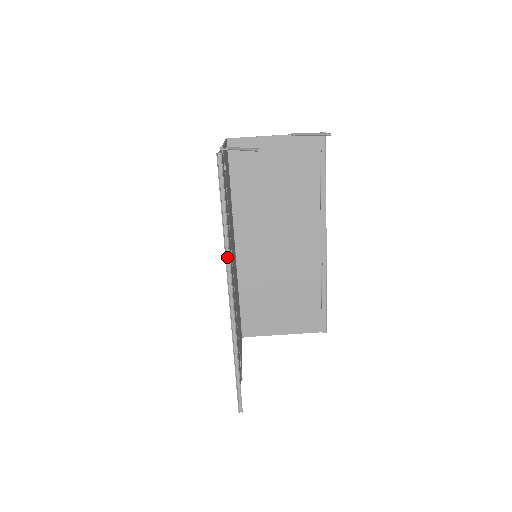
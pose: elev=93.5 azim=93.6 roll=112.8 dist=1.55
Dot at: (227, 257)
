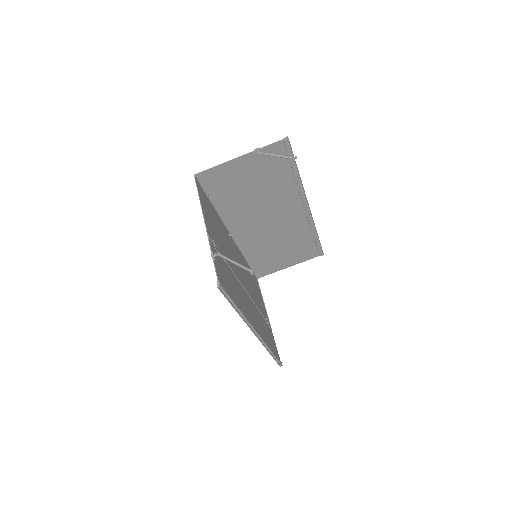
Dot at: (247, 321)
